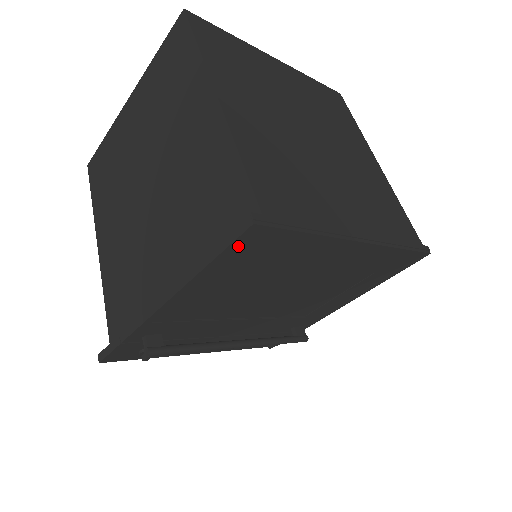
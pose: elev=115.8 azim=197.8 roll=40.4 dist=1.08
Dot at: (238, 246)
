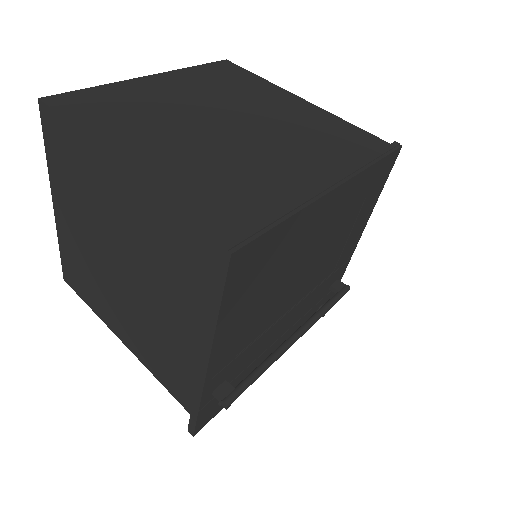
Dot at: (233, 278)
